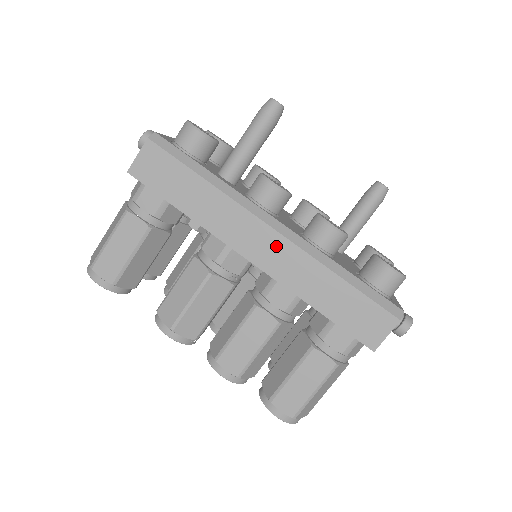
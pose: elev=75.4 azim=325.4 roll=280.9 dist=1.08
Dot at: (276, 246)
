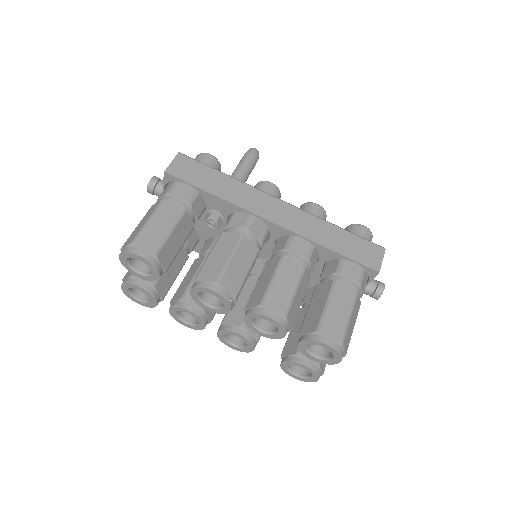
Dot at: (288, 211)
